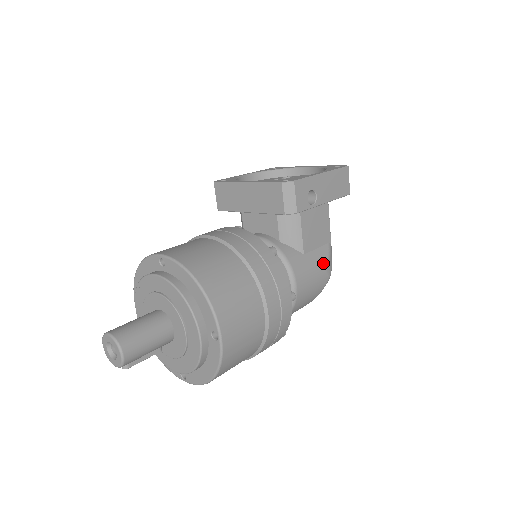
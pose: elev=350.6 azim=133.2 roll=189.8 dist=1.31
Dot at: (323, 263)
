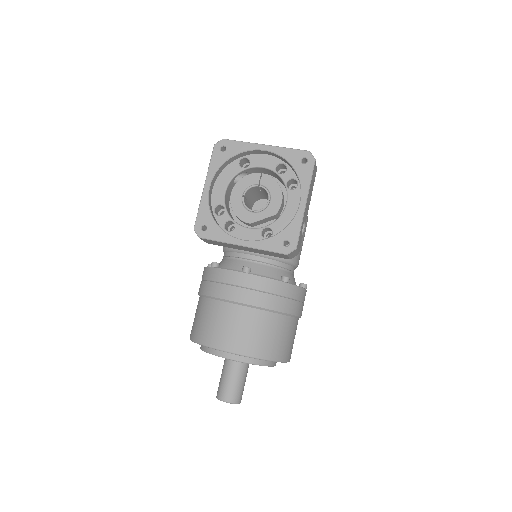
Dot at: (305, 225)
